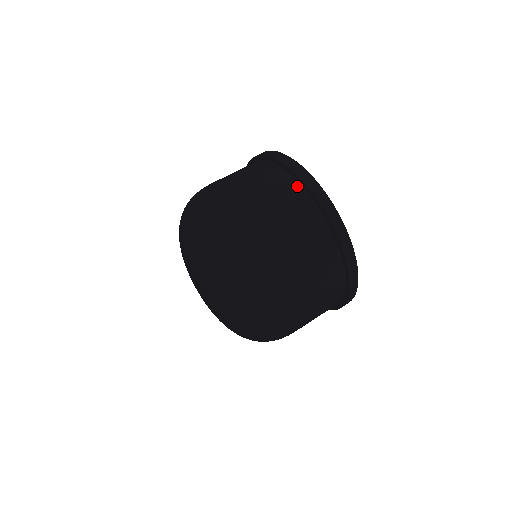
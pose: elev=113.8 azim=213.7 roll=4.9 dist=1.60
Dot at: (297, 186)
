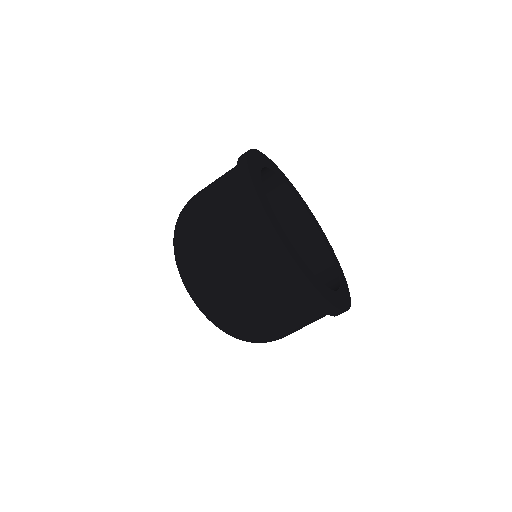
Dot at: (264, 244)
